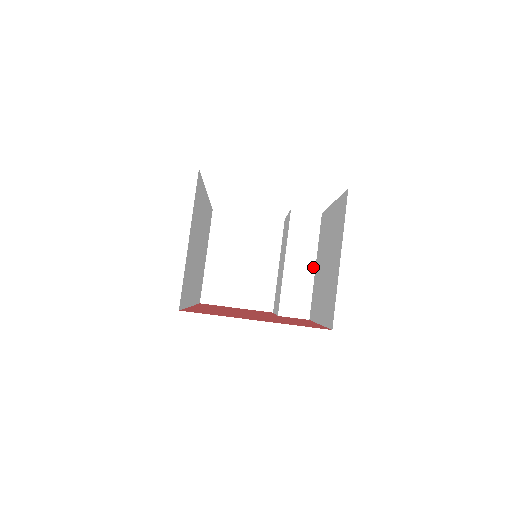
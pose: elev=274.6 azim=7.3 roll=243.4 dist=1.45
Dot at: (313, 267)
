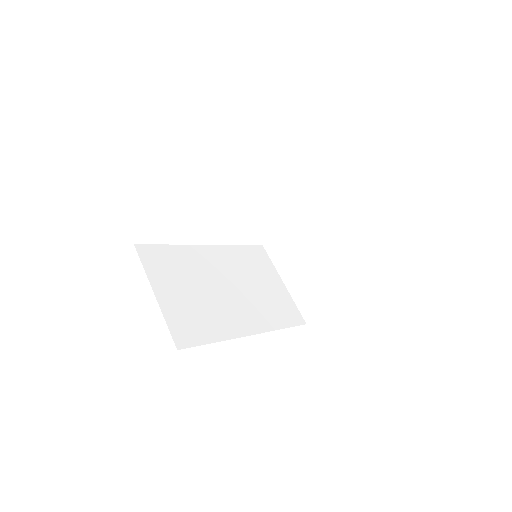
Dot at: (316, 218)
